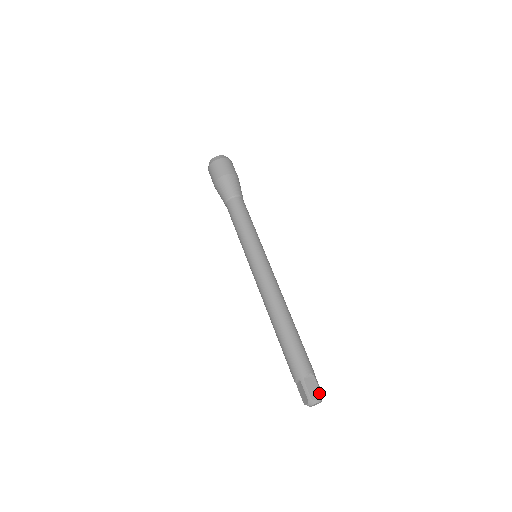
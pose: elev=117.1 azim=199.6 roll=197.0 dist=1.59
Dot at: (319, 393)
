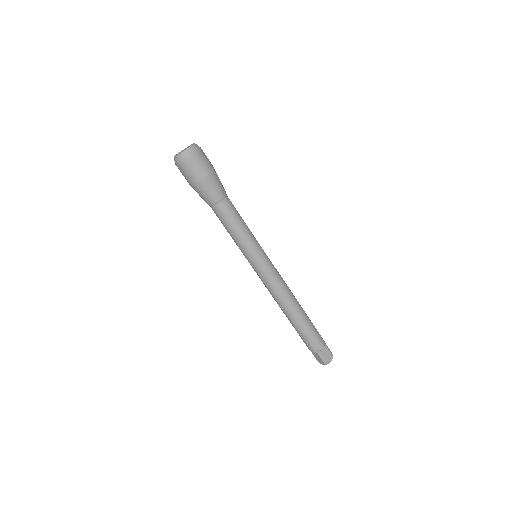
Dot at: (331, 356)
